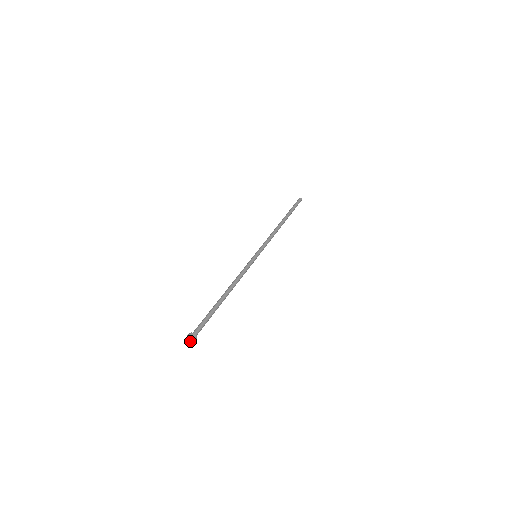
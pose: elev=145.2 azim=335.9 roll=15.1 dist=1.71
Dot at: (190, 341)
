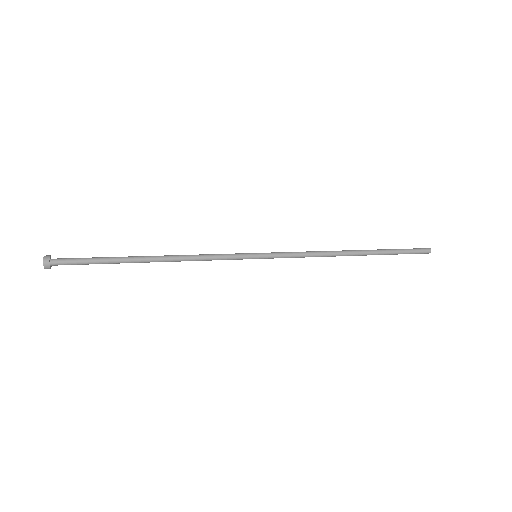
Dot at: occluded
